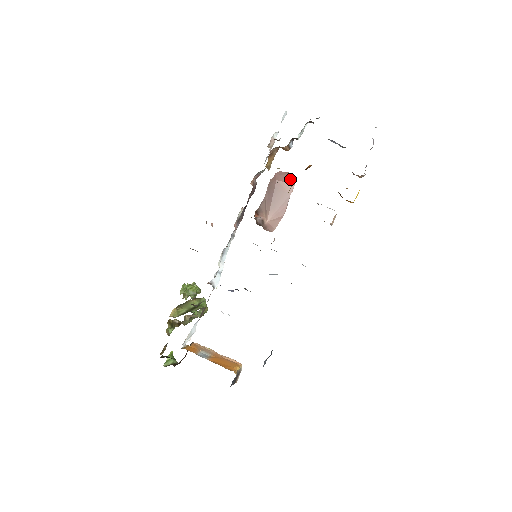
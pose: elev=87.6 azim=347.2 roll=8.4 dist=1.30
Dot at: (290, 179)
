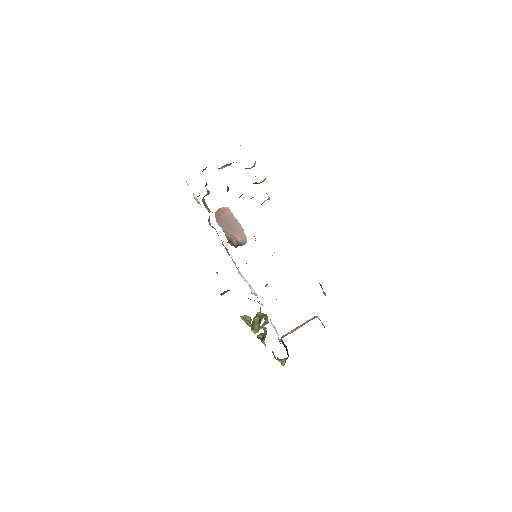
Dot at: (224, 210)
